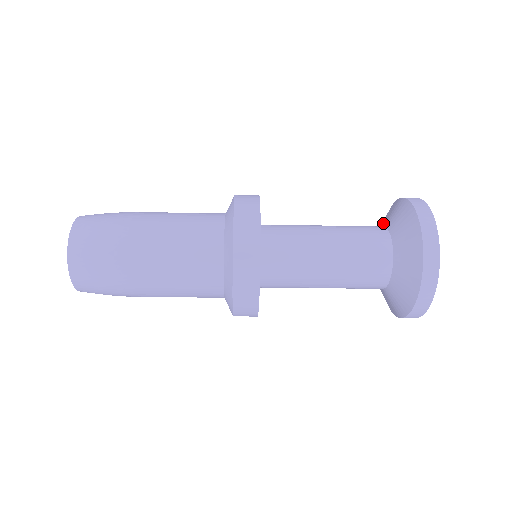
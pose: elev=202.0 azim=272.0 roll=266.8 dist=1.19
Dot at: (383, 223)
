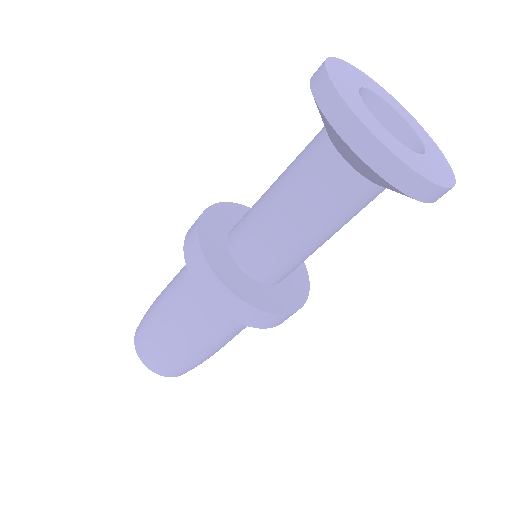
Dot at: occluded
